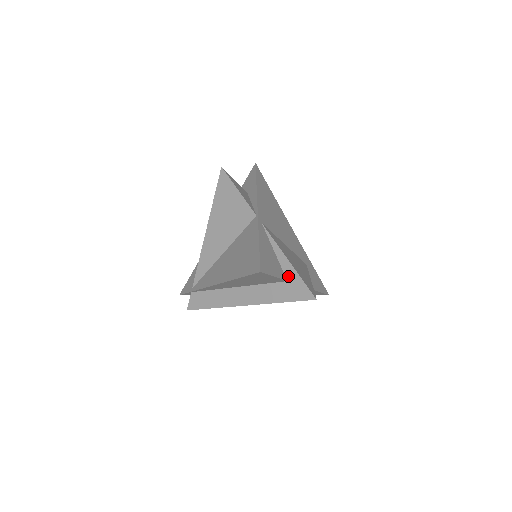
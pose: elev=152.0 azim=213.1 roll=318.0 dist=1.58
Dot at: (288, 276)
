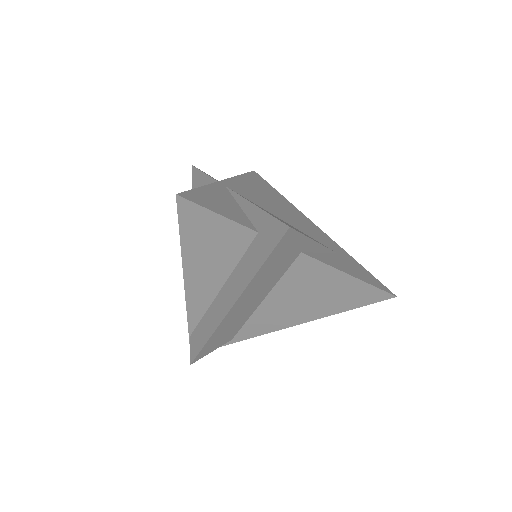
Dot at: (257, 225)
